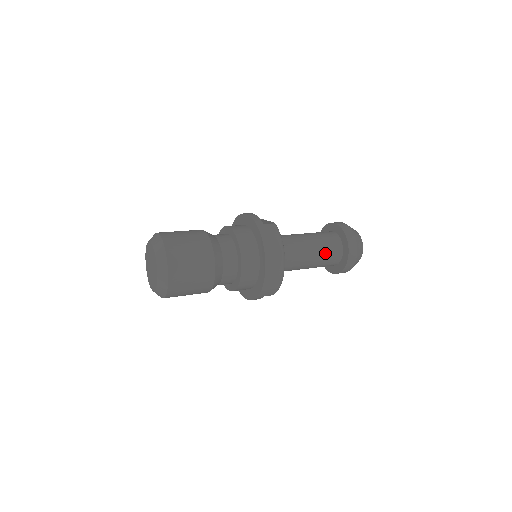
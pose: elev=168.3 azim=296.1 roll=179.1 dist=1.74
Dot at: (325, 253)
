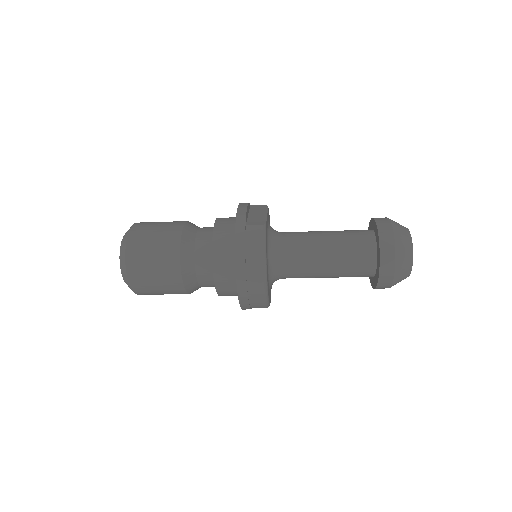
Dot at: (347, 264)
